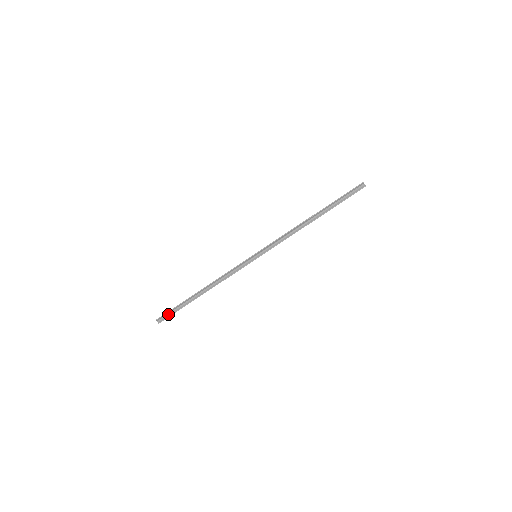
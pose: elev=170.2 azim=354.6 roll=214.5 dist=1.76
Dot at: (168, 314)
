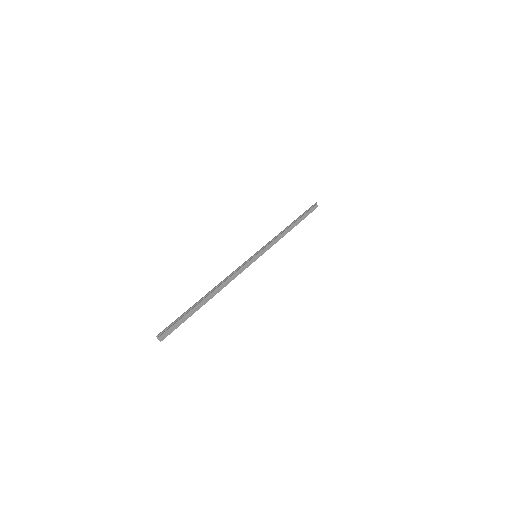
Dot at: (172, 326)
